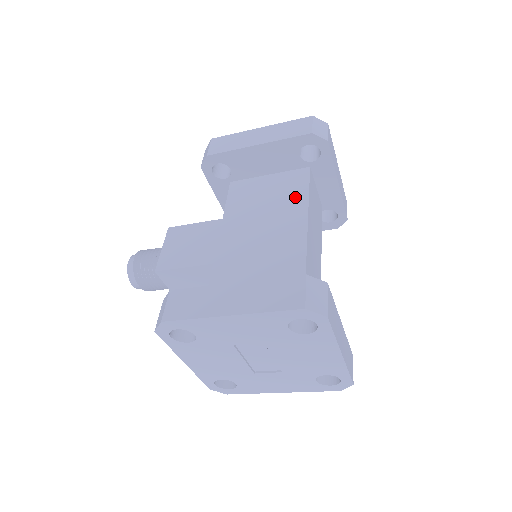
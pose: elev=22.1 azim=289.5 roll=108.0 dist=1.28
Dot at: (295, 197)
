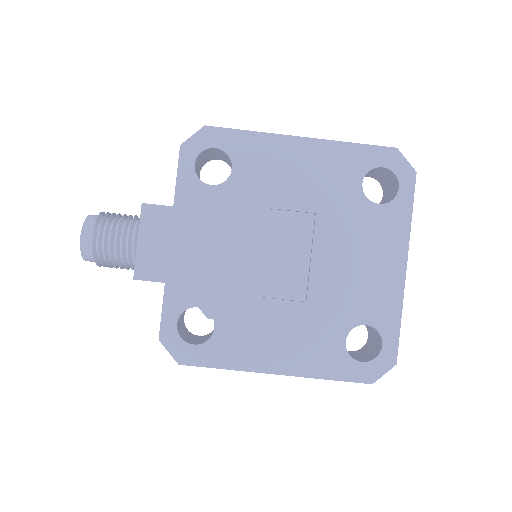
Dot at: occluded
